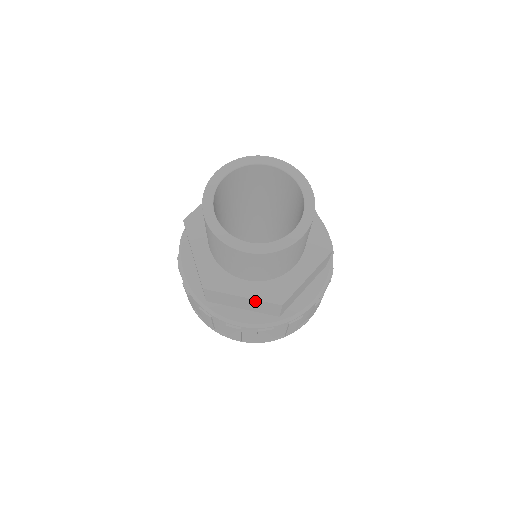
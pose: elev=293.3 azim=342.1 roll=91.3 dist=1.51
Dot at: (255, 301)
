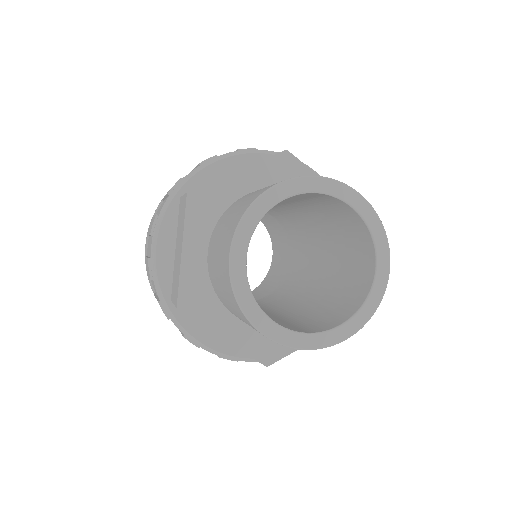
Dot at: (236, 346)
